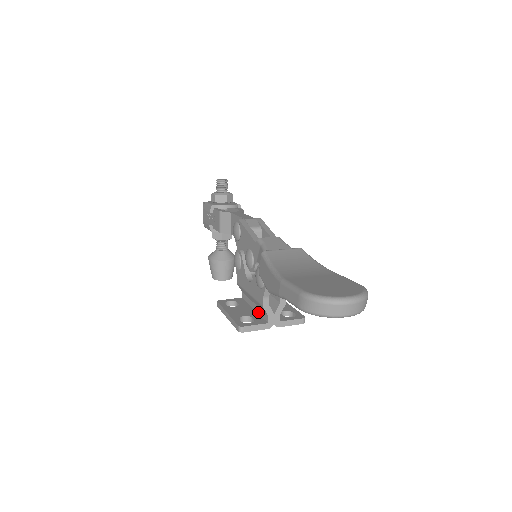
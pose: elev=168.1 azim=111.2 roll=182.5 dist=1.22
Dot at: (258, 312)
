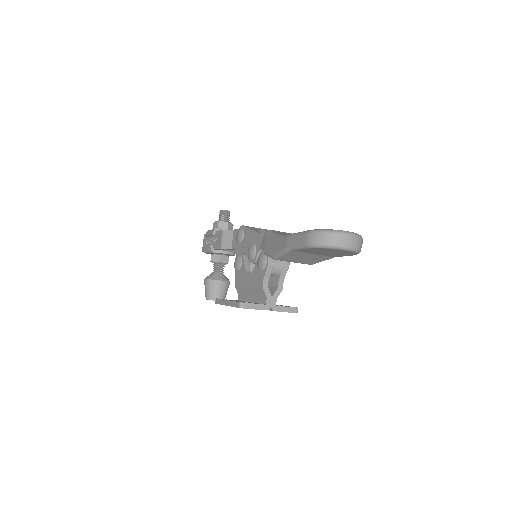
Dot at: (255, 301)
